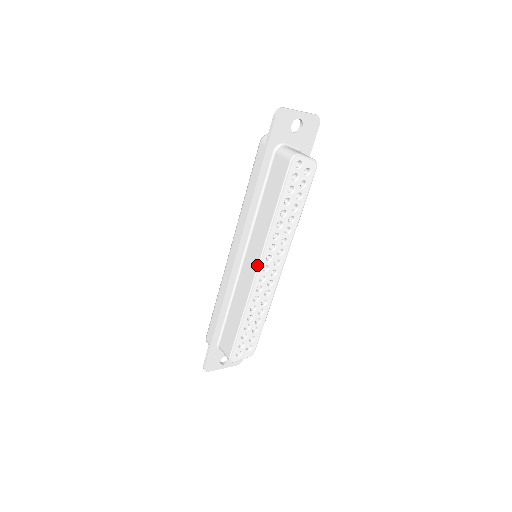
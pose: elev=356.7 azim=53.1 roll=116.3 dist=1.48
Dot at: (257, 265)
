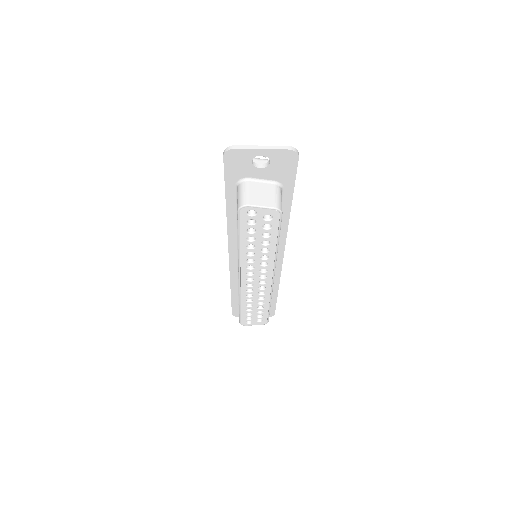
Dot at: occluded
